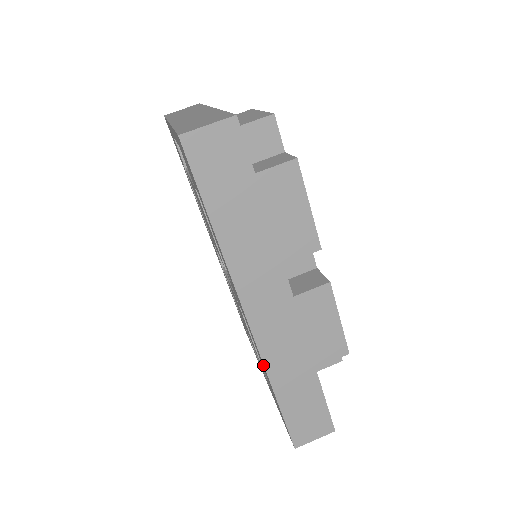
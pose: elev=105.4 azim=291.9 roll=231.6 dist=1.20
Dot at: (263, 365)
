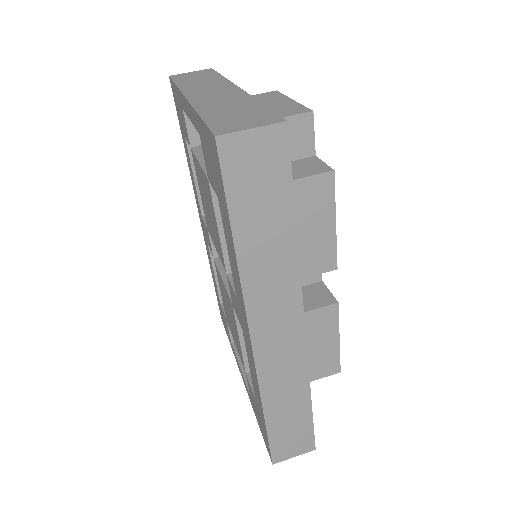
Dot at: (257, 385)
